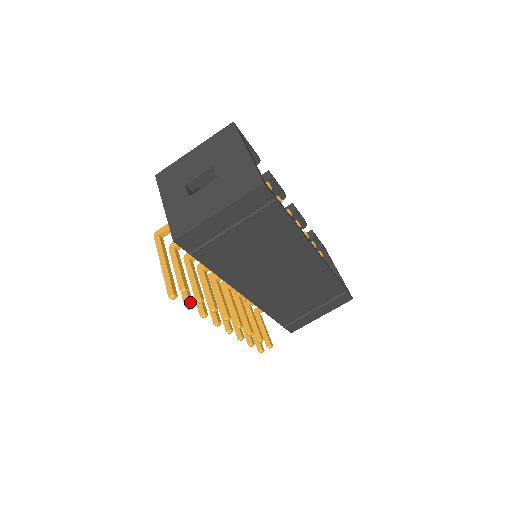
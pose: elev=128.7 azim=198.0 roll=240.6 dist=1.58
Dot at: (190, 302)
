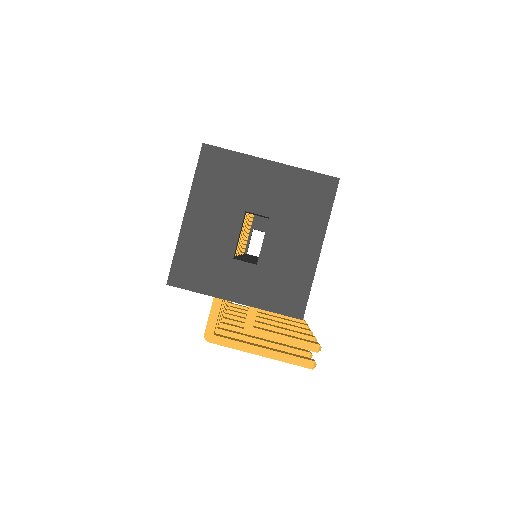
Dot at: (307, 352)
